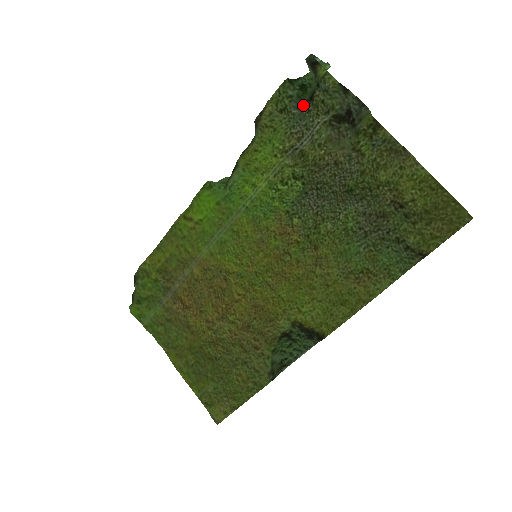
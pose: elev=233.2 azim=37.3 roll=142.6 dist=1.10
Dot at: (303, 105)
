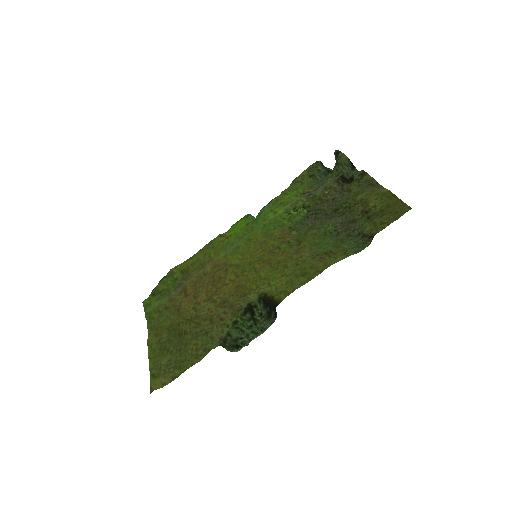
Dot at: occluded
